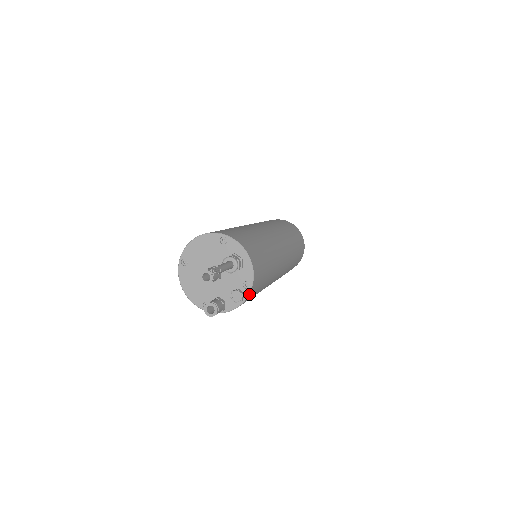
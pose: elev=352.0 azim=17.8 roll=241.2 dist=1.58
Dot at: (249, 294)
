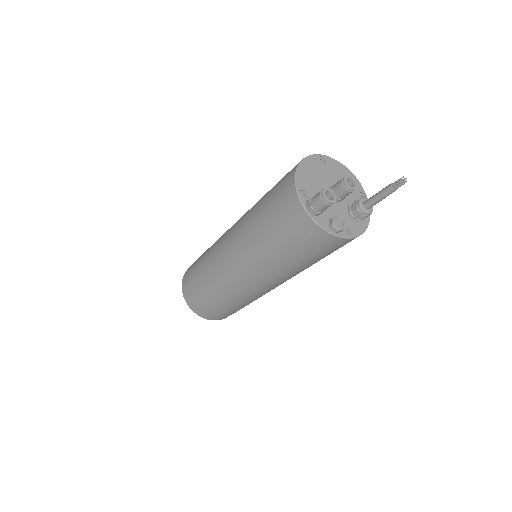
Dot at: (342, 238)
